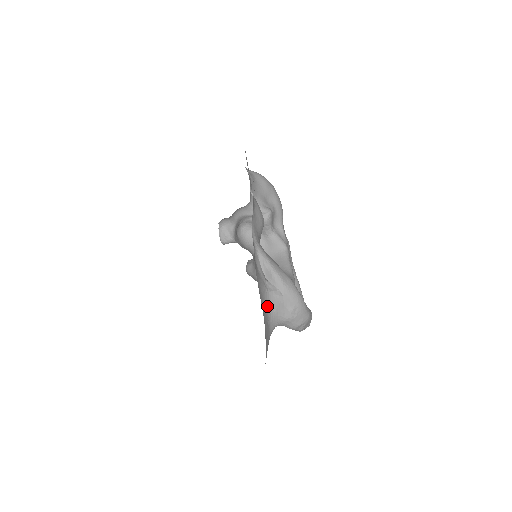
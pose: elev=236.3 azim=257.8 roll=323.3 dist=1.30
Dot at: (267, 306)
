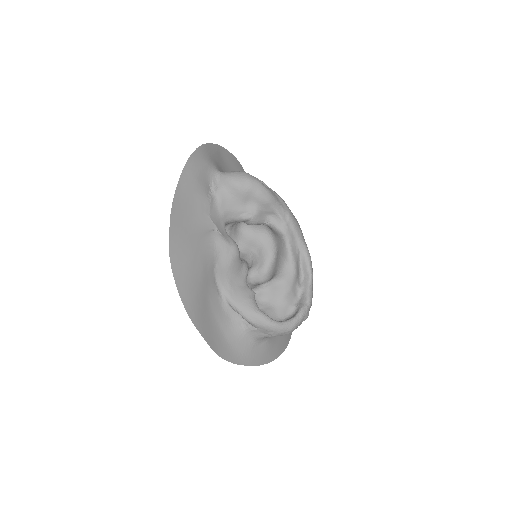
Dot at: (247, 339)
